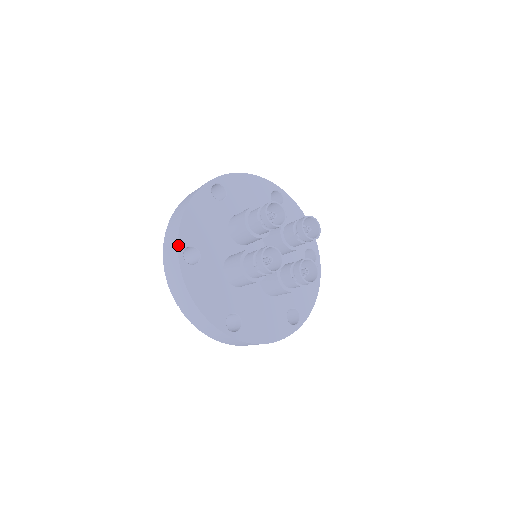
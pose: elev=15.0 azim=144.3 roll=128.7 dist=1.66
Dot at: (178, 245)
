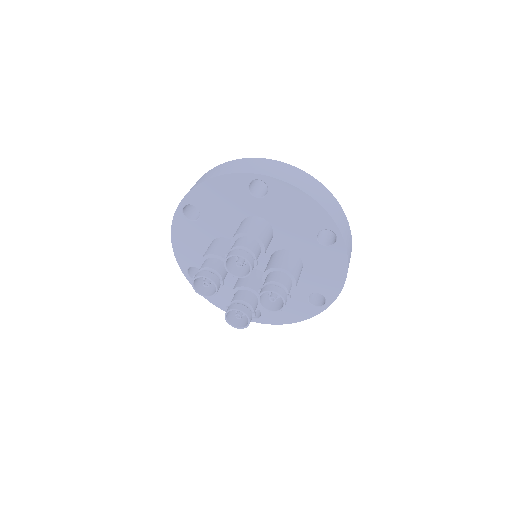
Dot at: (184, 198)
